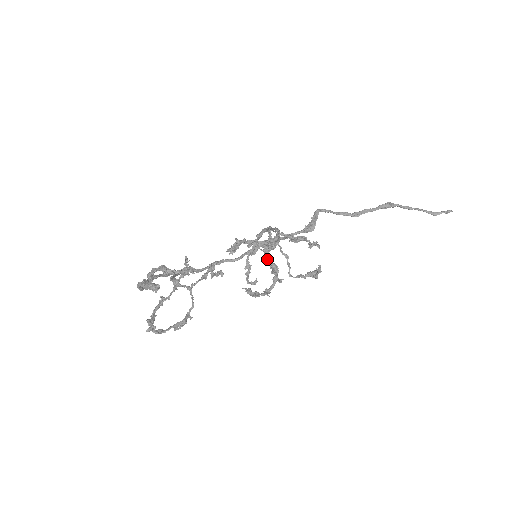
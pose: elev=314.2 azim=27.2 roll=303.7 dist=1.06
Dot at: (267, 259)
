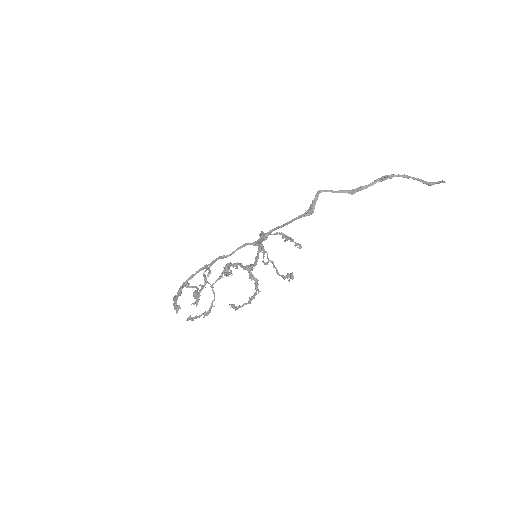
Dot at: (250, 276)
